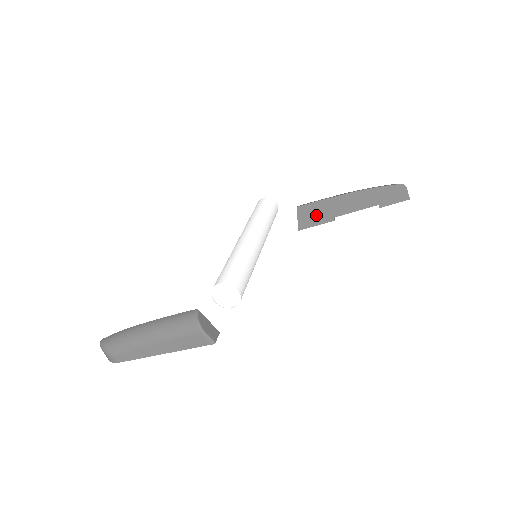
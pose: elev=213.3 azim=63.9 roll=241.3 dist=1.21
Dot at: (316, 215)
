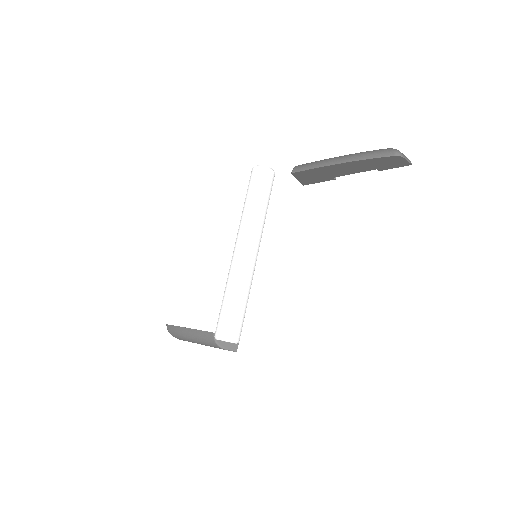
Dot at: (314, 177)
